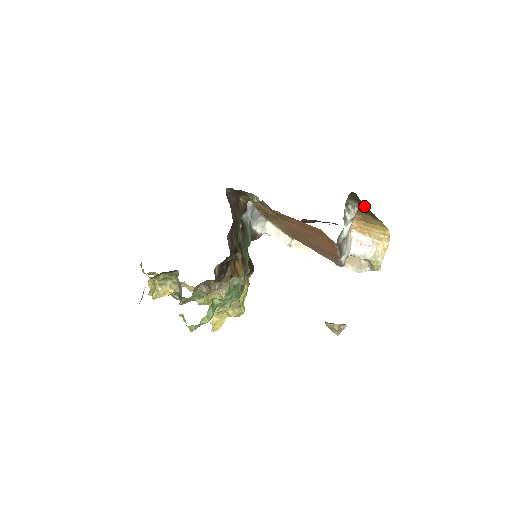
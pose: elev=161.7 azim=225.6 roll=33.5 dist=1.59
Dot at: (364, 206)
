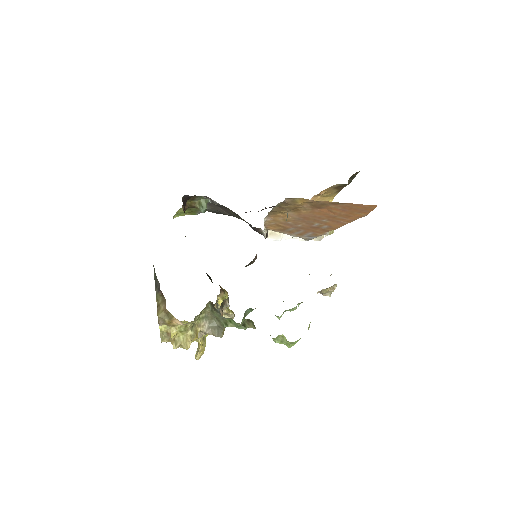
Dot at: occluded
